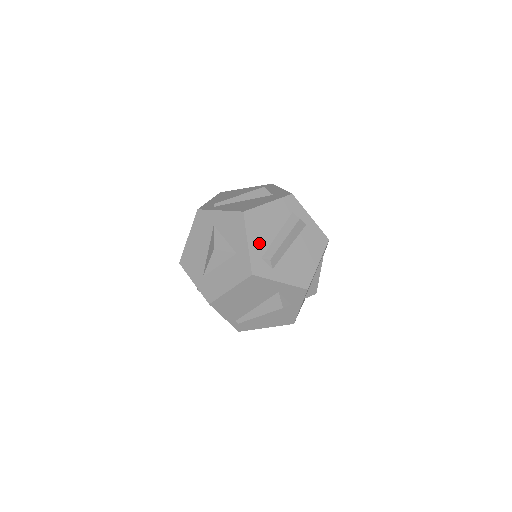
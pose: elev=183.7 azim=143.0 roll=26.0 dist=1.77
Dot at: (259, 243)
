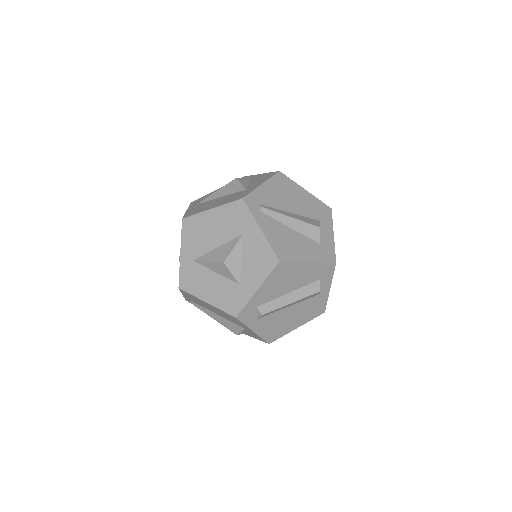
Dot at: (267, 294)
